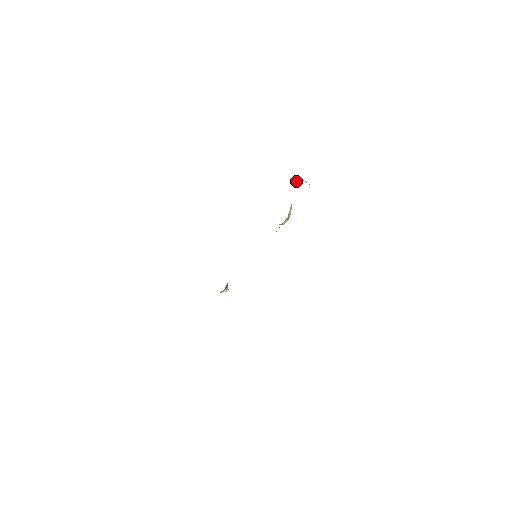
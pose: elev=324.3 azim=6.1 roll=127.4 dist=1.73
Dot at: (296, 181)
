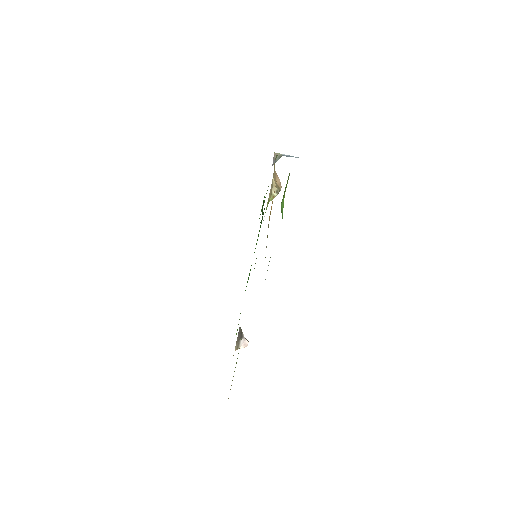
Dot at: (273, 158)
